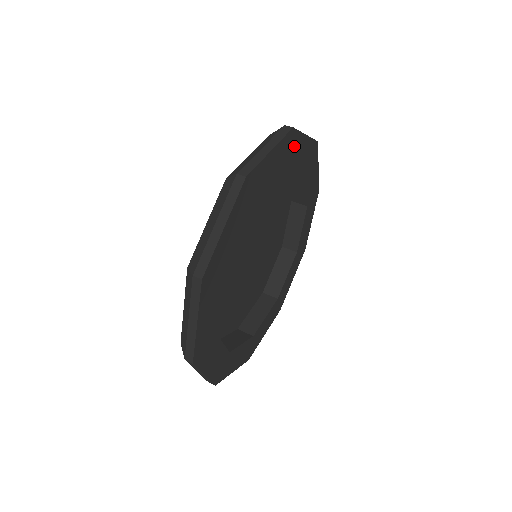
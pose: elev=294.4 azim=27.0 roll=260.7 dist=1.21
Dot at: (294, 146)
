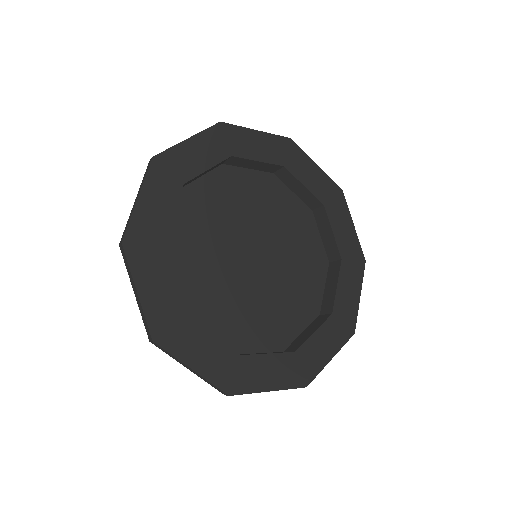
Dot at: (144, 230)
